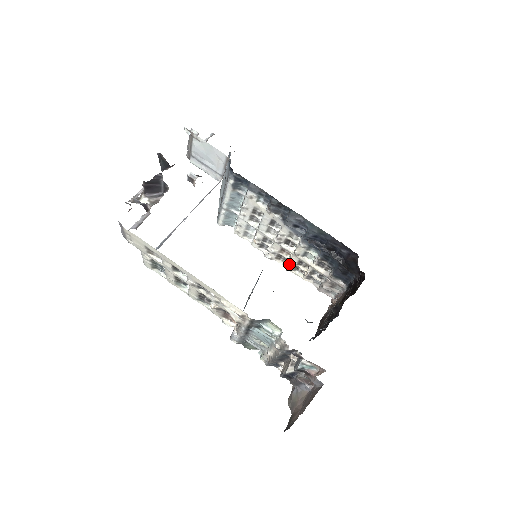
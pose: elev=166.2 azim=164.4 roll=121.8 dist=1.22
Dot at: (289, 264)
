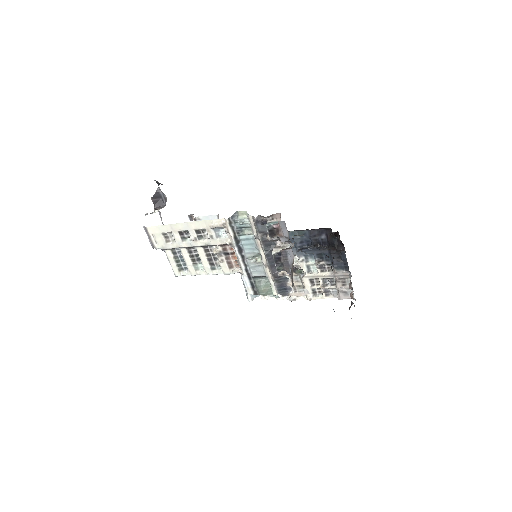
Dot at: occluded
